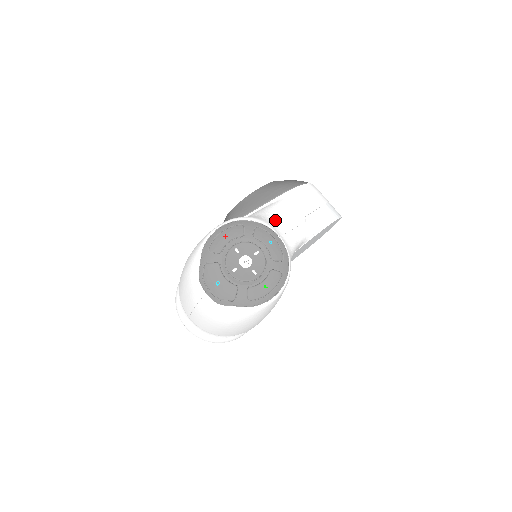
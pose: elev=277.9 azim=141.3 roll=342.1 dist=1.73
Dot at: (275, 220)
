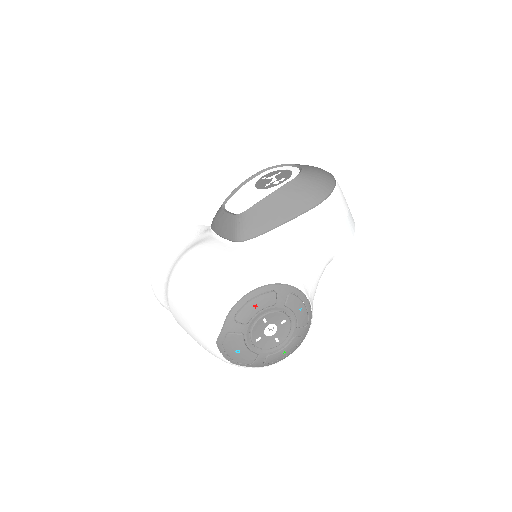
Dot at: (304, 268)
